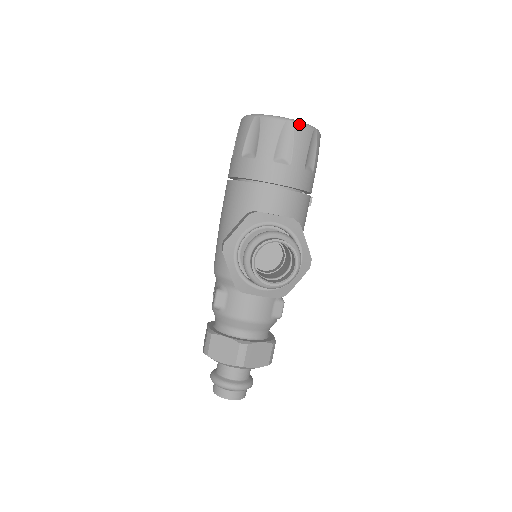
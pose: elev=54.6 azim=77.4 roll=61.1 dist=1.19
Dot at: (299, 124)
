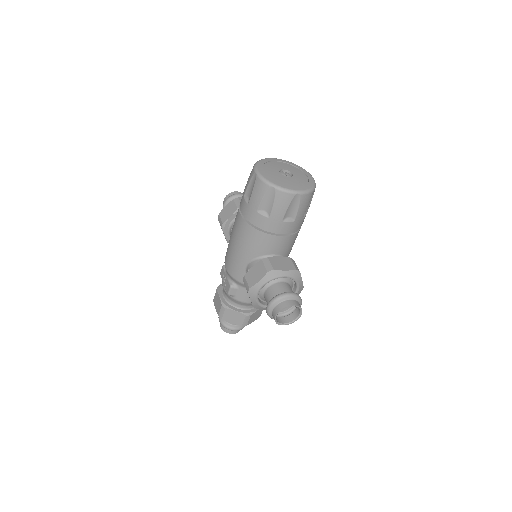
Dot at: (304, 194)
